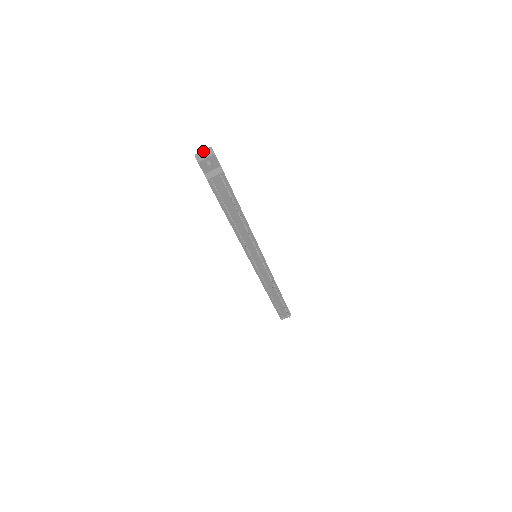
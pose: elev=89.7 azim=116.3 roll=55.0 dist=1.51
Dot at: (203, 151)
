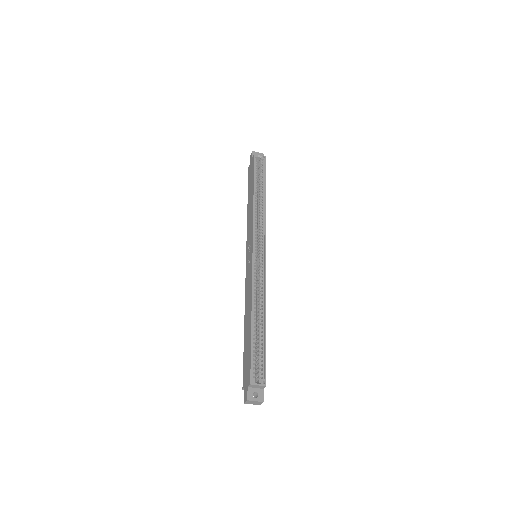
Dot at: (255, 402)
